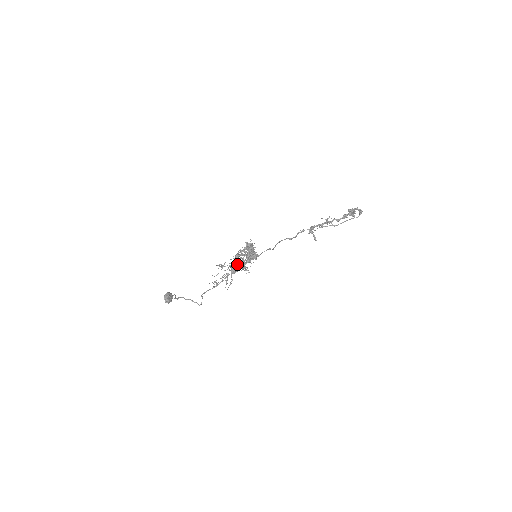
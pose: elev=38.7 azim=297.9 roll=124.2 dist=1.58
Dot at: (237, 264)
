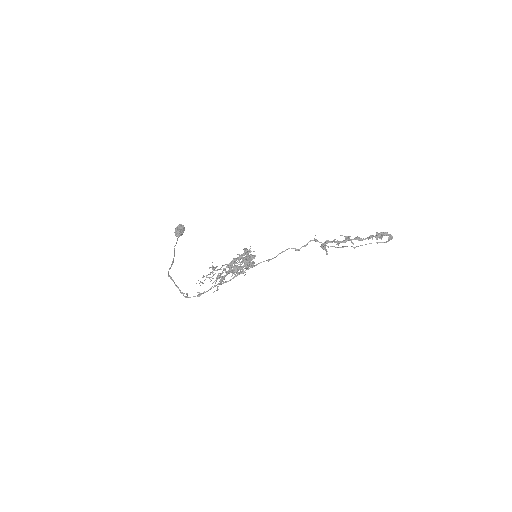
Dot at: (228, 273)
